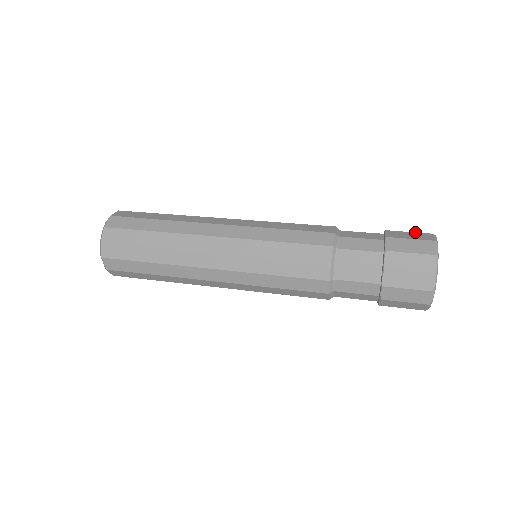
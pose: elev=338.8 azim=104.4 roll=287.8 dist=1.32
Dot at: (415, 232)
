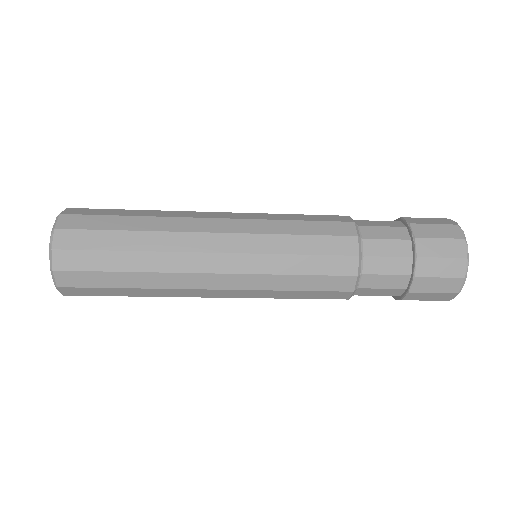
Dot at: occluded
